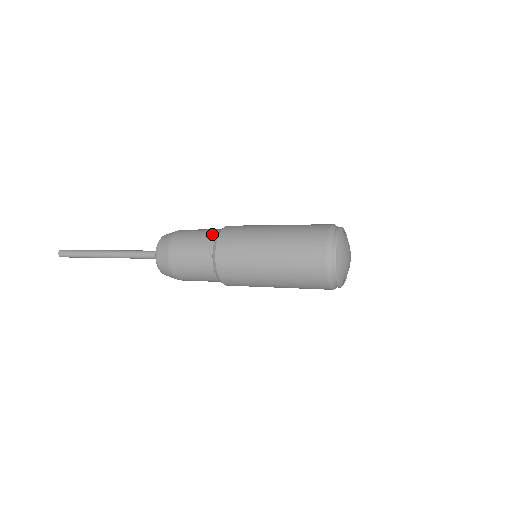
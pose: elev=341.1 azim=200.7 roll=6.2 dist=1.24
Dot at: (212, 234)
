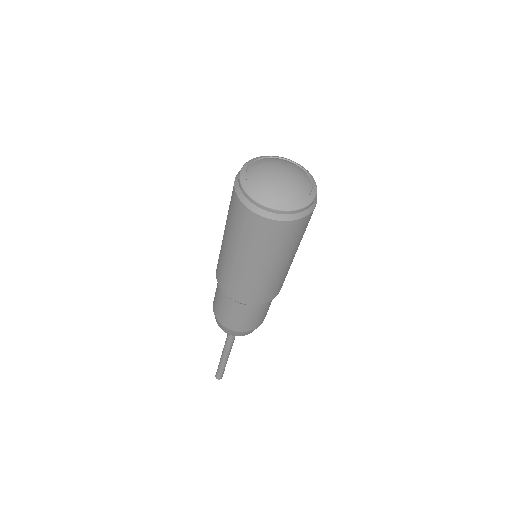
Dot at: occluded
